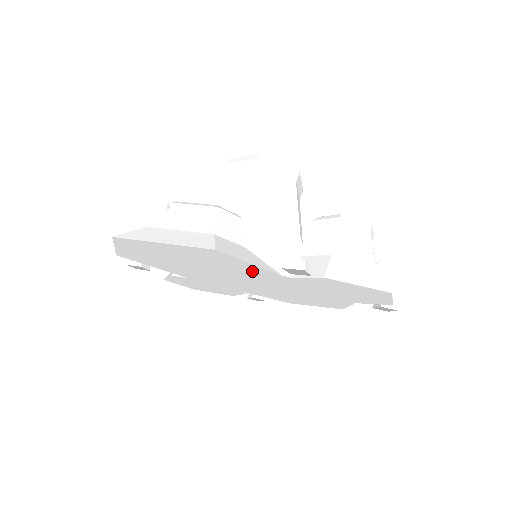
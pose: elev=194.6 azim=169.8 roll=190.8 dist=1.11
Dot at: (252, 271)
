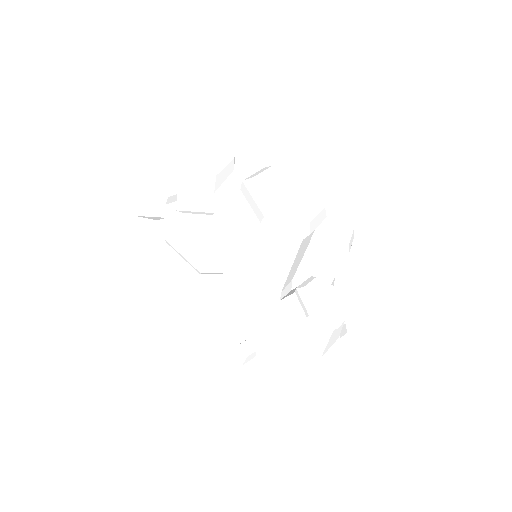
Dot at: occluded
